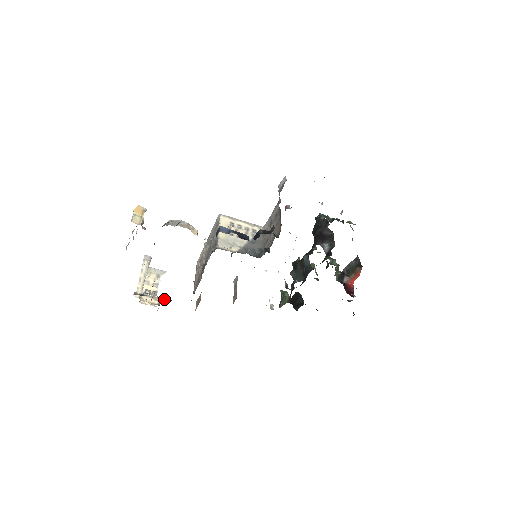
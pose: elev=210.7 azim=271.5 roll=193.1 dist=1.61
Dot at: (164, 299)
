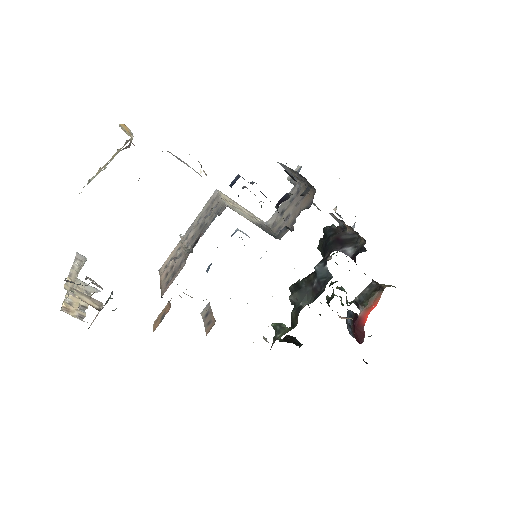
Dot at: occluded
